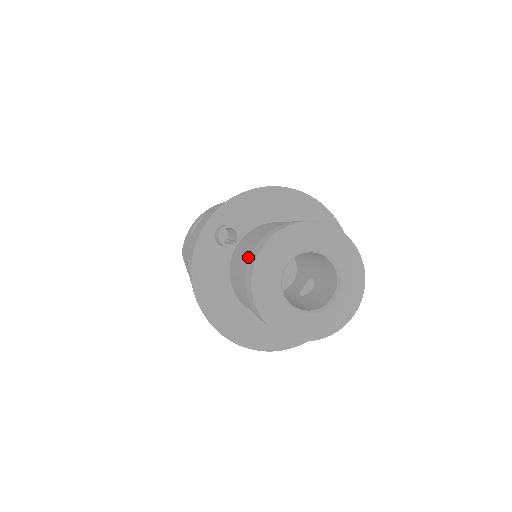
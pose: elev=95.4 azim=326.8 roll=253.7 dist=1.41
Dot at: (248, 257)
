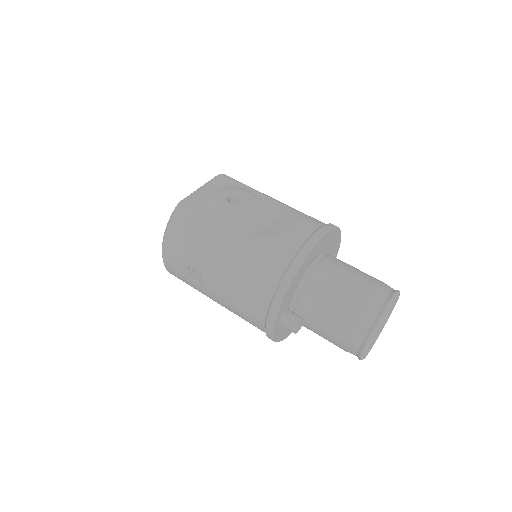
Dot at: (342, 346)
